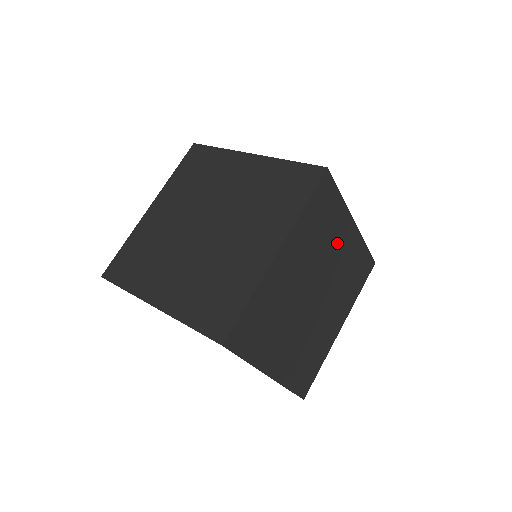
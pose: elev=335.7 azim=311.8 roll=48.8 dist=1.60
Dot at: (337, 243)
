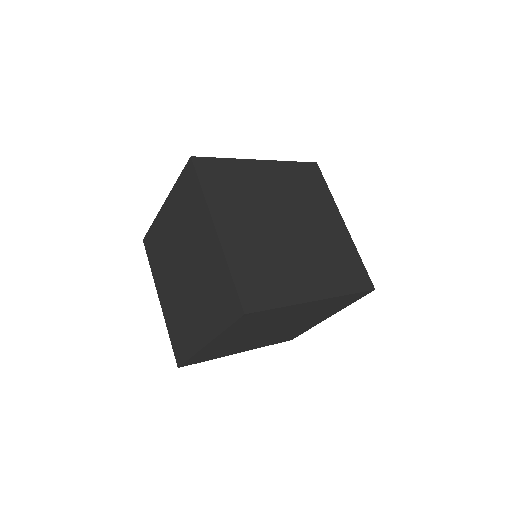
Dot at: (292, 314)
